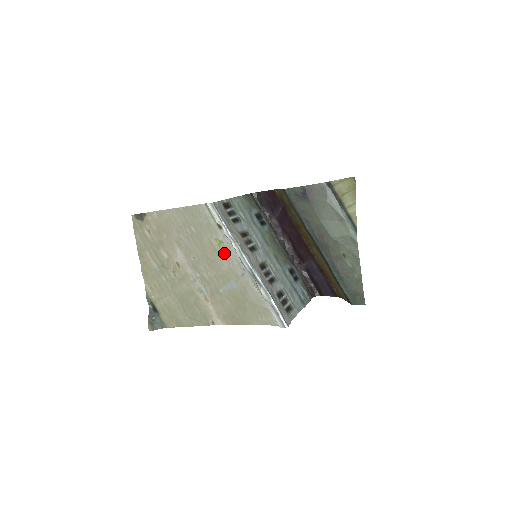
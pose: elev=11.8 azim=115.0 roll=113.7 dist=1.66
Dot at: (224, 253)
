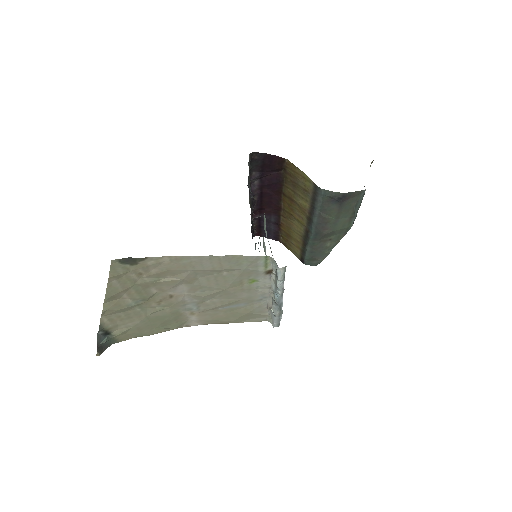
Dot at: (252, 288)
